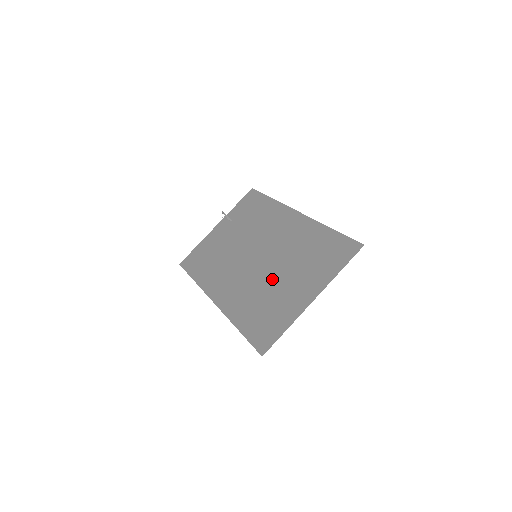
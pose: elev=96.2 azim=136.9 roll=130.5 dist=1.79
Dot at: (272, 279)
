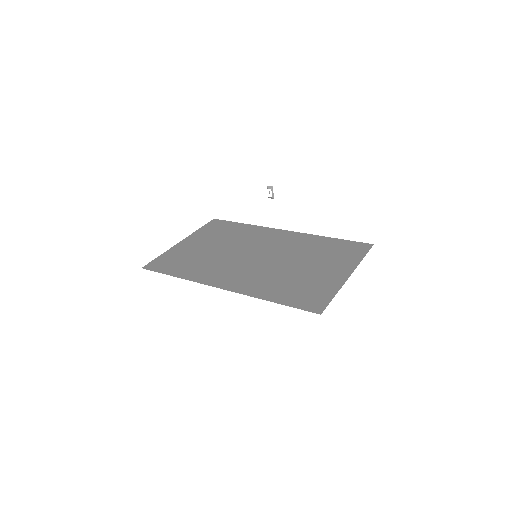
Dot at: (290, 268)
